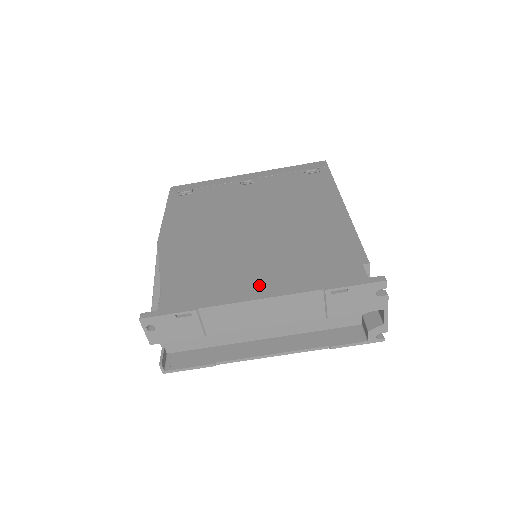
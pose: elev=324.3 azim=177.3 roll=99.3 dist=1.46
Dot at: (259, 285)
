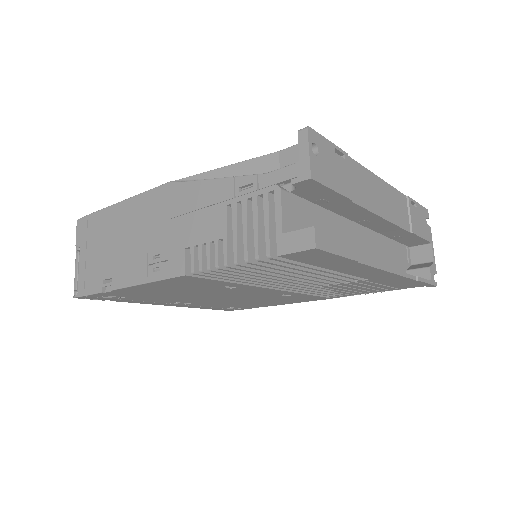
Dot at: occluded
